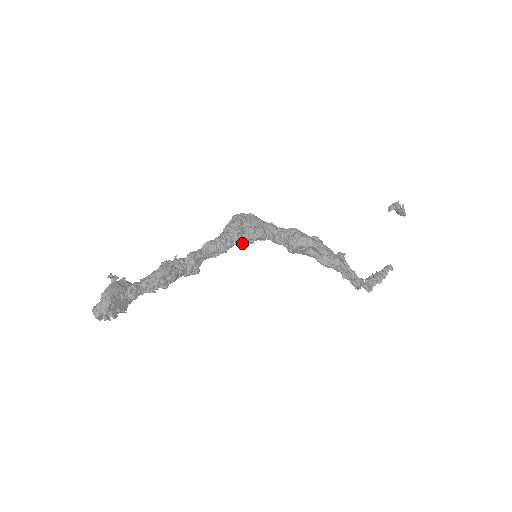
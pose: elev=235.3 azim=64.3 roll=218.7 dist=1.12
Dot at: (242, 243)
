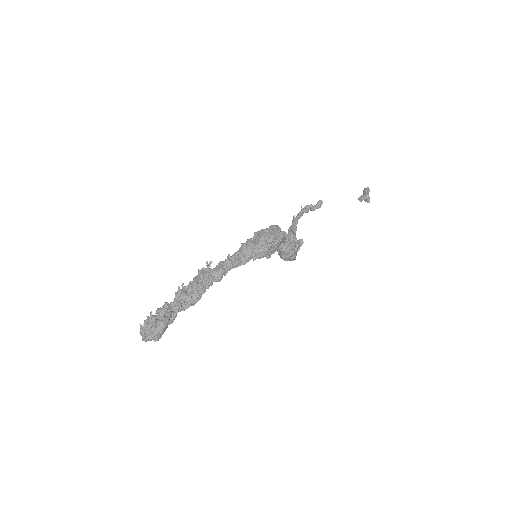
Dot at: occluded
